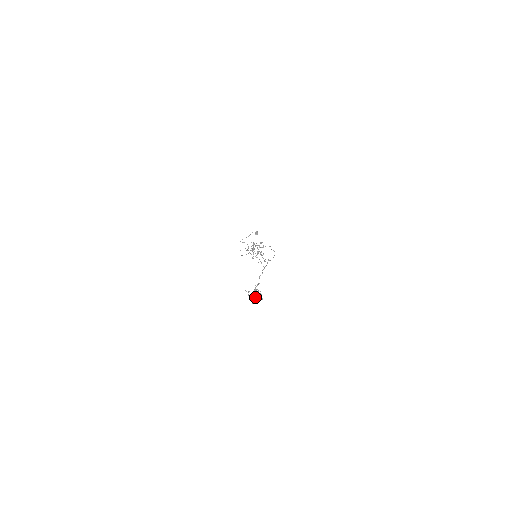
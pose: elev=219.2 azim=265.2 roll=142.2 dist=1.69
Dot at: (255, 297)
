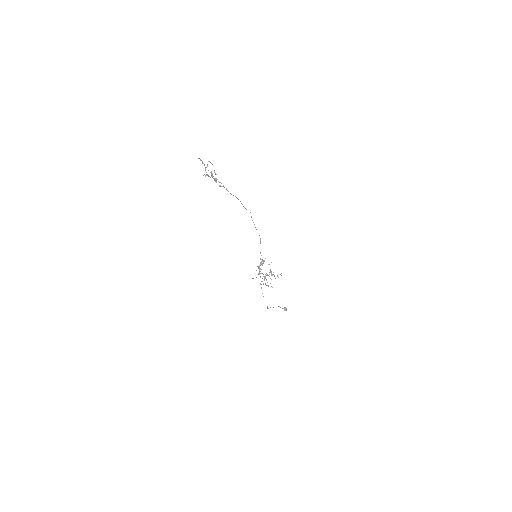
Dot at: (214, 179)
